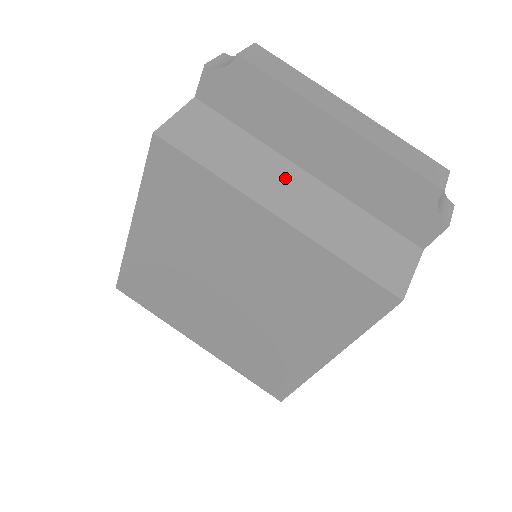
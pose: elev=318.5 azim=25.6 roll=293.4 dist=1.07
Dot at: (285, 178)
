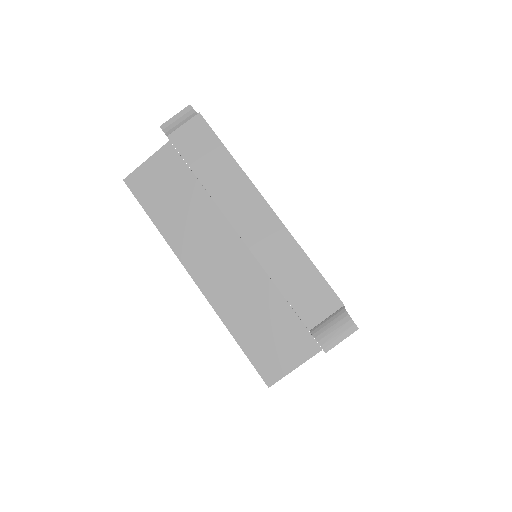
Dot at: (217, 243)
